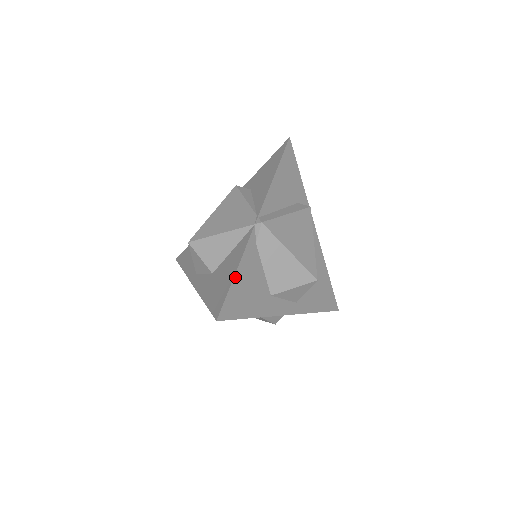
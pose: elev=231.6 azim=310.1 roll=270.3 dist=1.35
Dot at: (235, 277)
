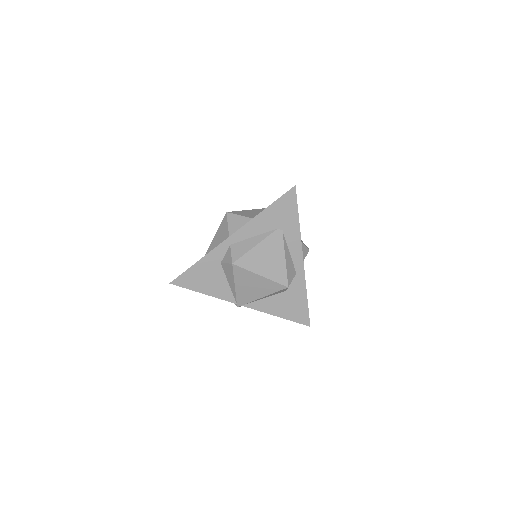
Dot at: occluded
